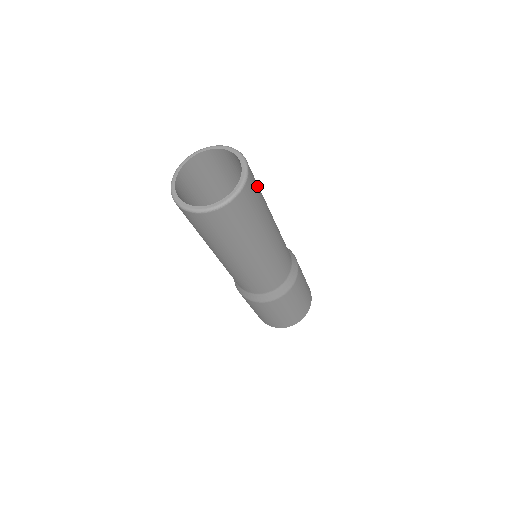
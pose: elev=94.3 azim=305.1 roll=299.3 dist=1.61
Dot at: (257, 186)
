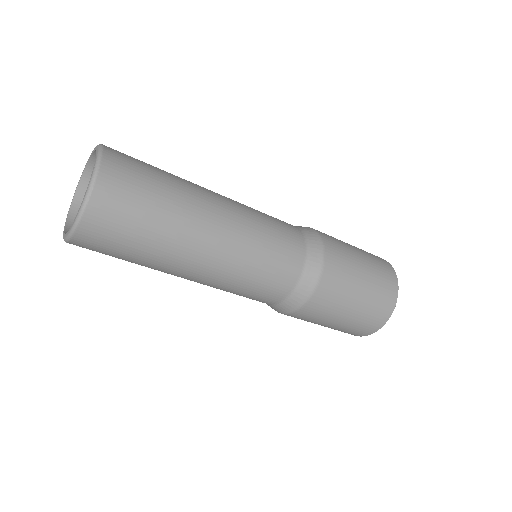
Dot at: (140, 161)
